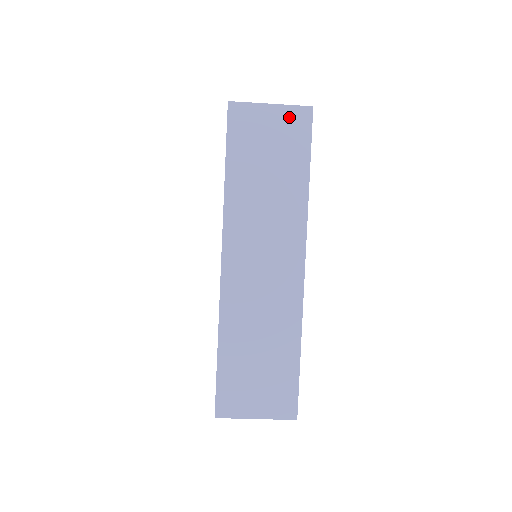
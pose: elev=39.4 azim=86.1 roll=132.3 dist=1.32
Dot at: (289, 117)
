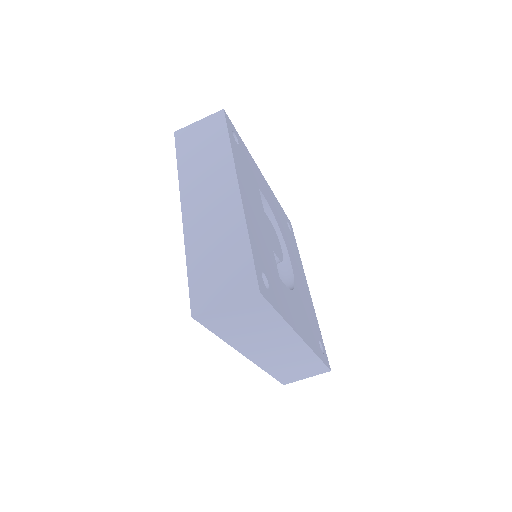
Dot at: (210, 121)
